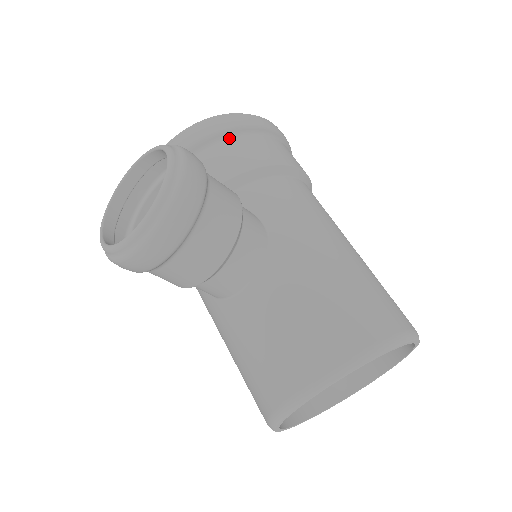
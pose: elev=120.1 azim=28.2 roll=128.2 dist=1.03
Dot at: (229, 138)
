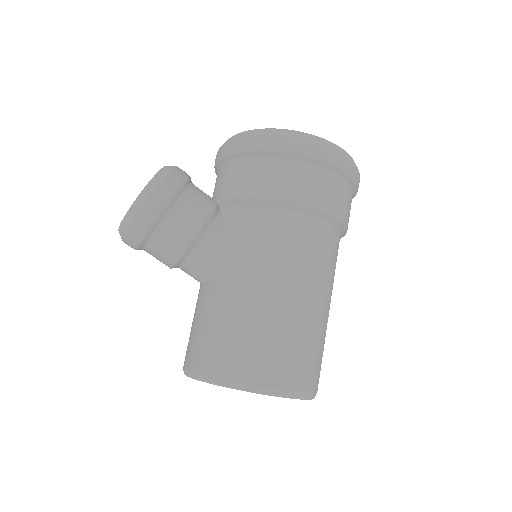
Dot at: (252, 158)
